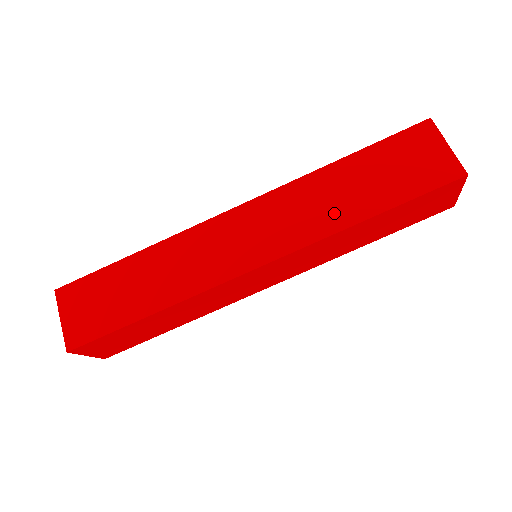
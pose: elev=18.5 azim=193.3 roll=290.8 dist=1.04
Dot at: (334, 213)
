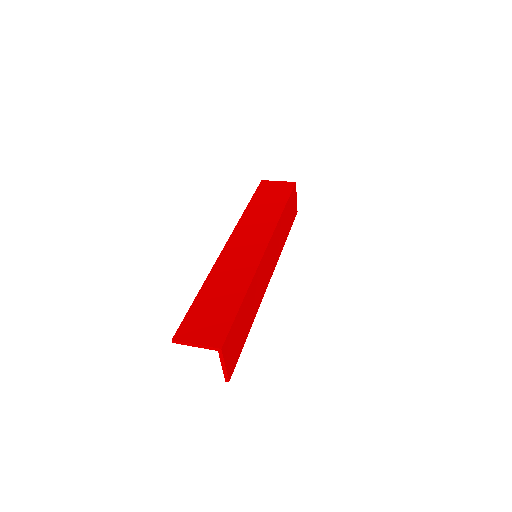
Dot at: (269, 216)
